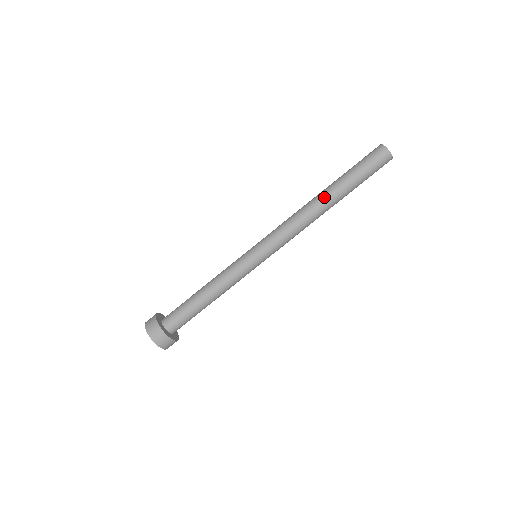
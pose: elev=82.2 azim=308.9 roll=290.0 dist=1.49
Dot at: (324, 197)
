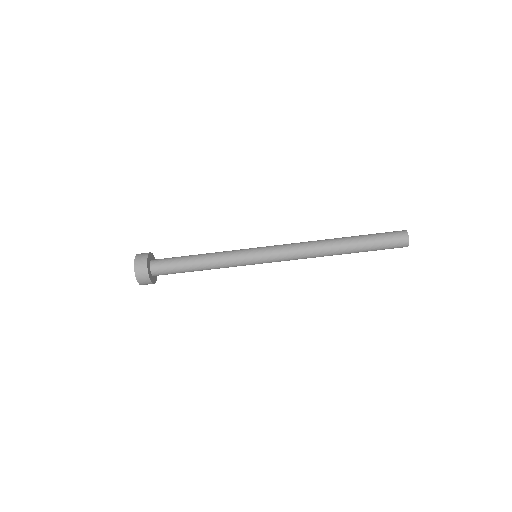
Dot at: (337, 245)
